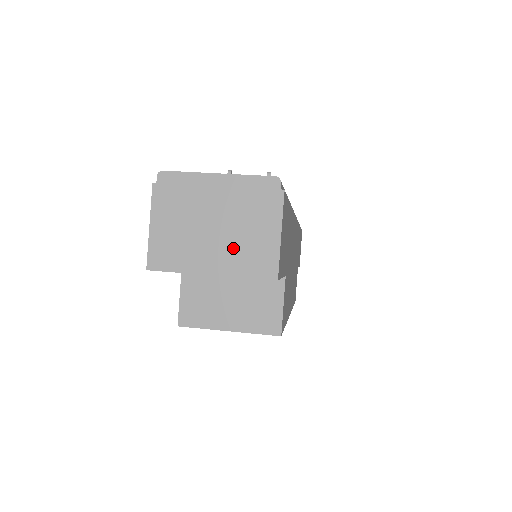
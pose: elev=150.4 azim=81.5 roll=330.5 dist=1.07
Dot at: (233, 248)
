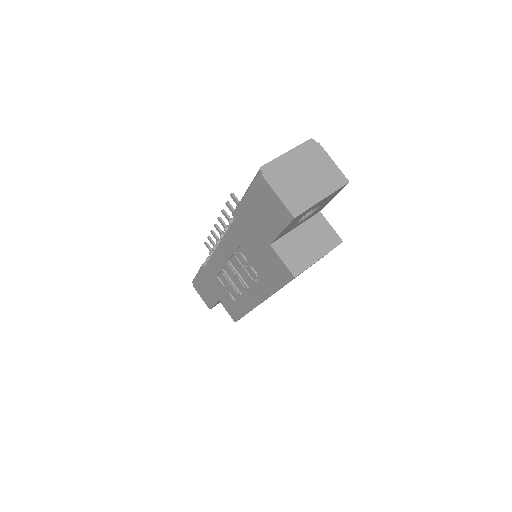
Dot at: (321, 181)
